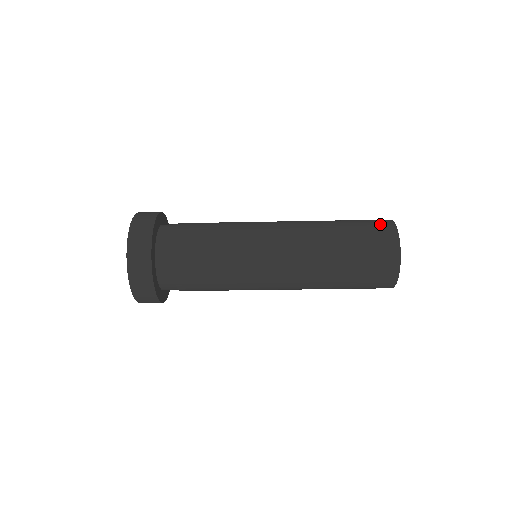
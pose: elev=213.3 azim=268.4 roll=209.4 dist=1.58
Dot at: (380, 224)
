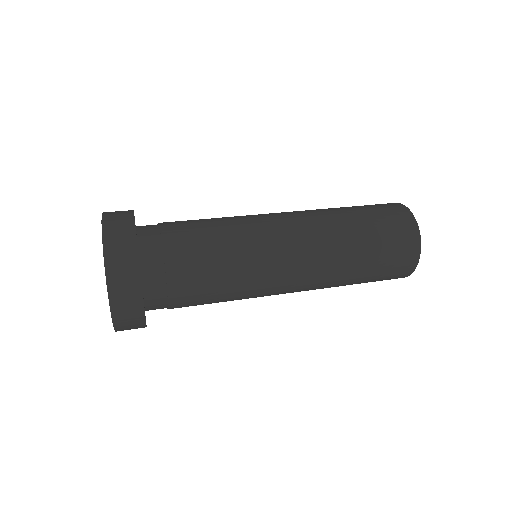
Dot at: (400, 272)
